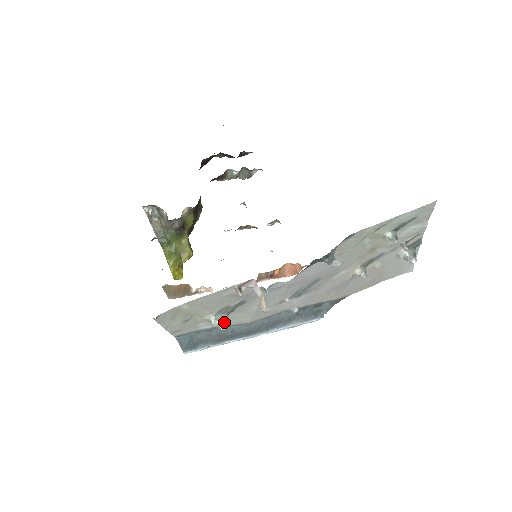
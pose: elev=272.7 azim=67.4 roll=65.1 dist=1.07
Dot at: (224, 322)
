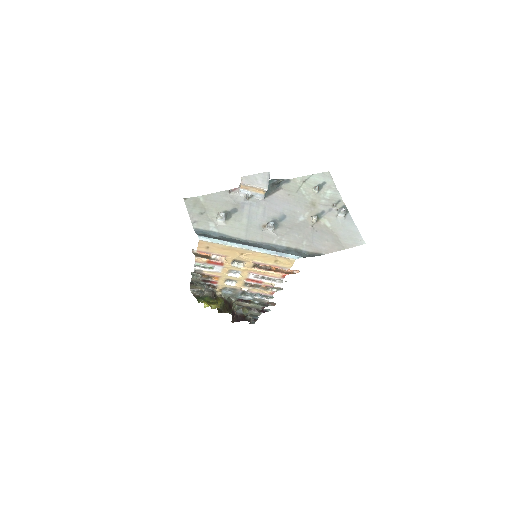
Dot at: (224, 213)
